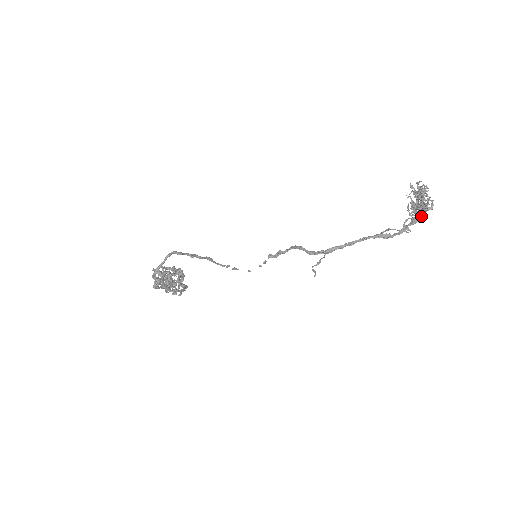
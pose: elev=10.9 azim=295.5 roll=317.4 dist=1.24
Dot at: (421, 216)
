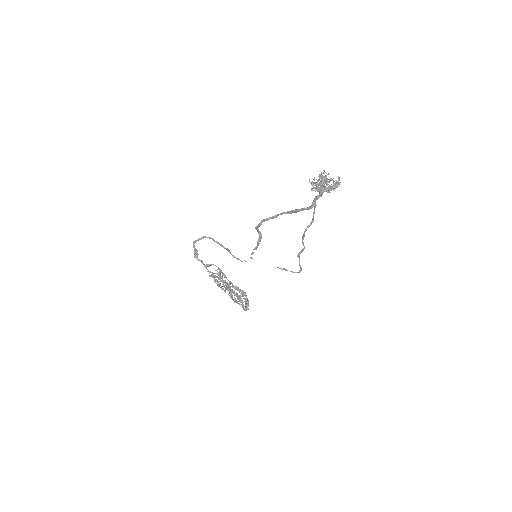
Dot at: (321, 193)
